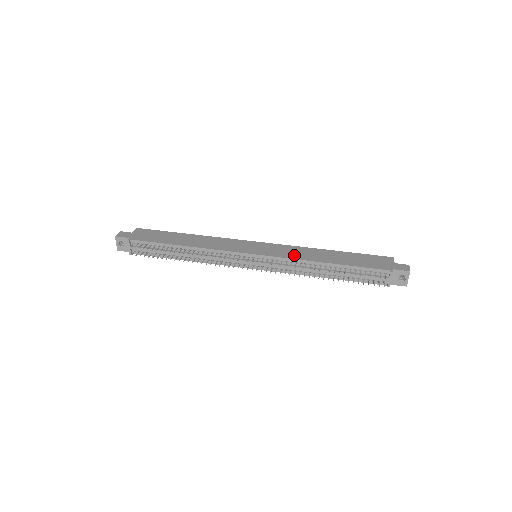
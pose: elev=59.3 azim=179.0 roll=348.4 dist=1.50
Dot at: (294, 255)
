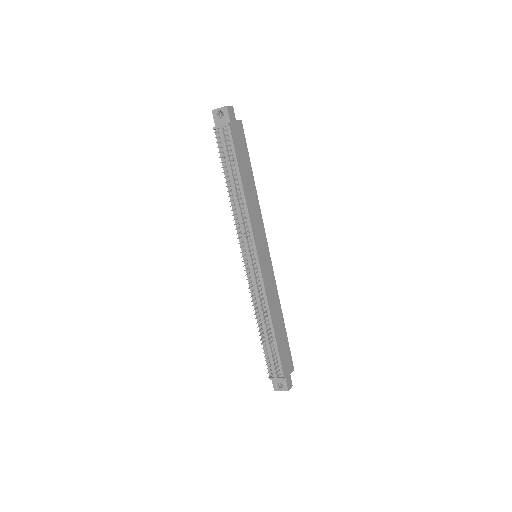
Dot at: (270, 293)
